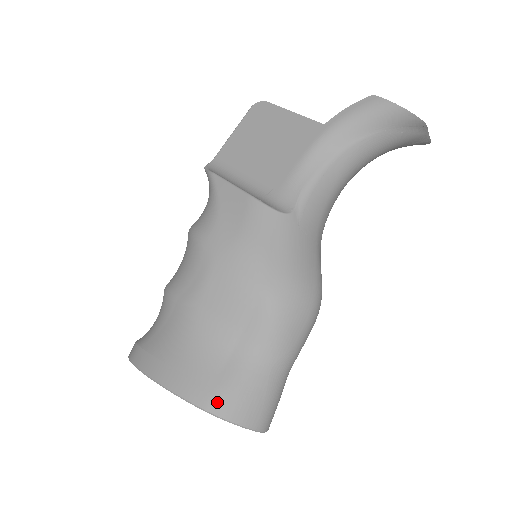
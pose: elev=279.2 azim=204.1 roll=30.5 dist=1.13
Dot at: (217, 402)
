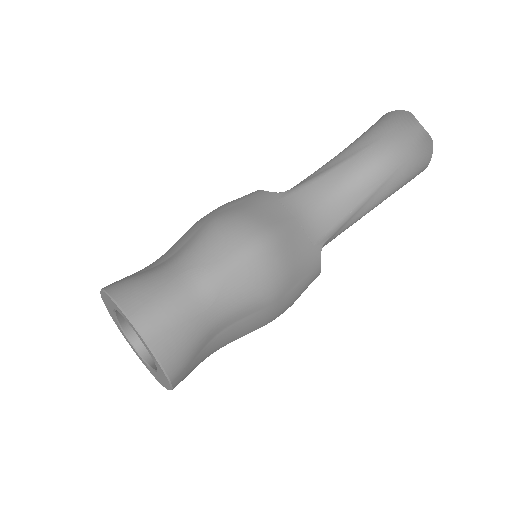
Dot at: (117, 284)
